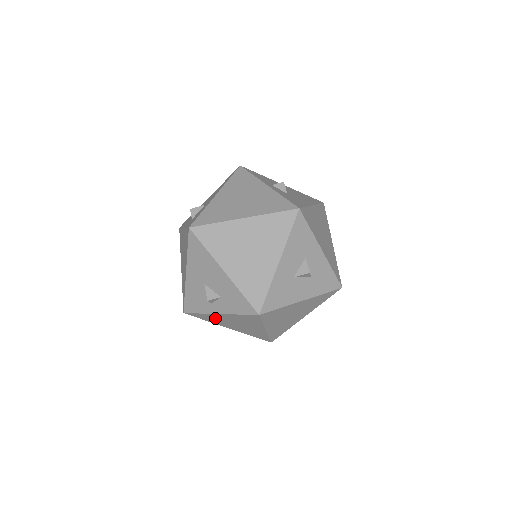
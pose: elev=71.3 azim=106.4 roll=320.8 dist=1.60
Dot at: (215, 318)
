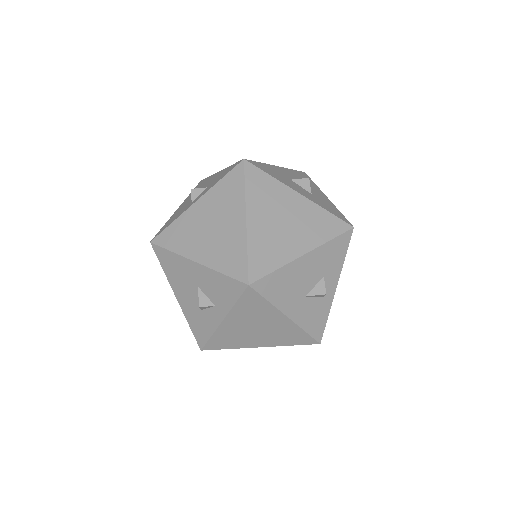
Dot at: (187, 227)
